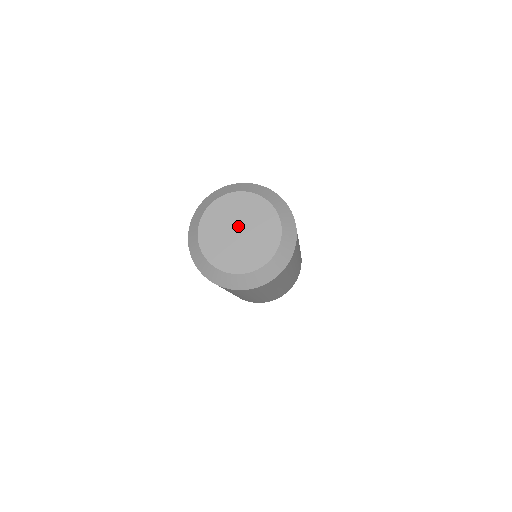
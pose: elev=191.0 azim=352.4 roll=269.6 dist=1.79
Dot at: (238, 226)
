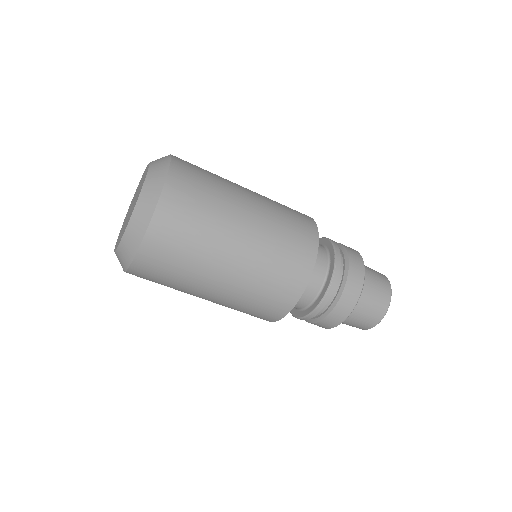
Dot at: (130, 209)
